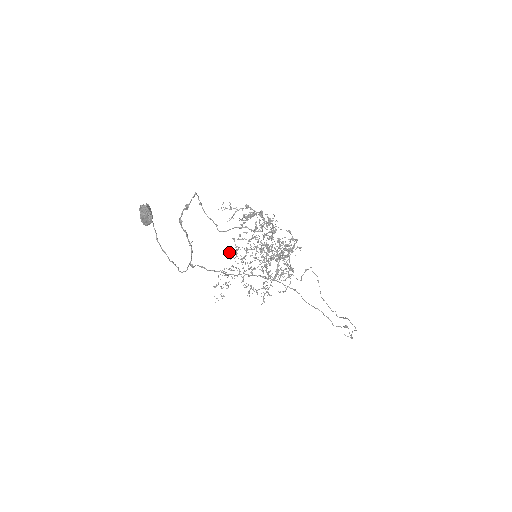
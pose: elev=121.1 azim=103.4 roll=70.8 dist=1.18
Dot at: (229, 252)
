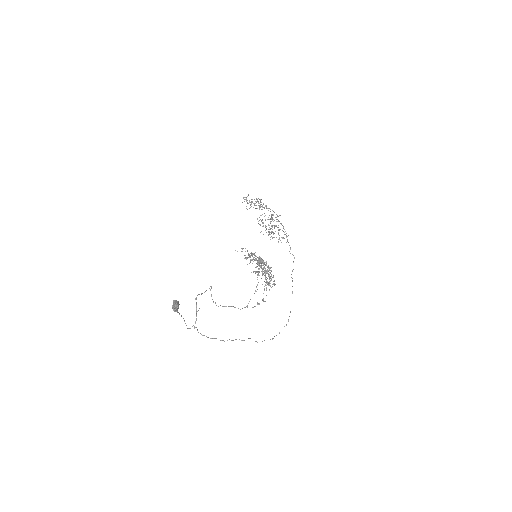
Dot at: (255, 201)
